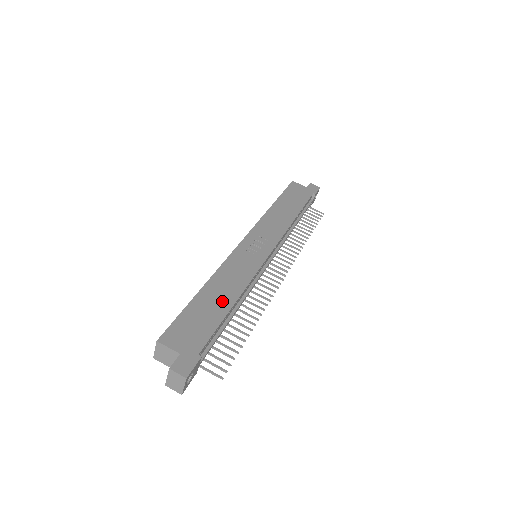
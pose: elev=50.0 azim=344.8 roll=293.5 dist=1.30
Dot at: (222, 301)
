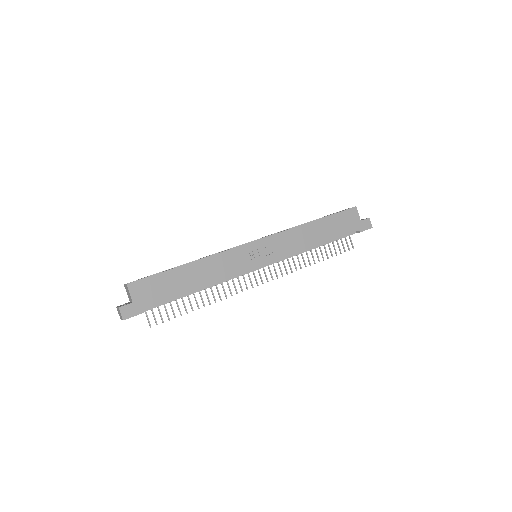
Dot at: (192, 282)
